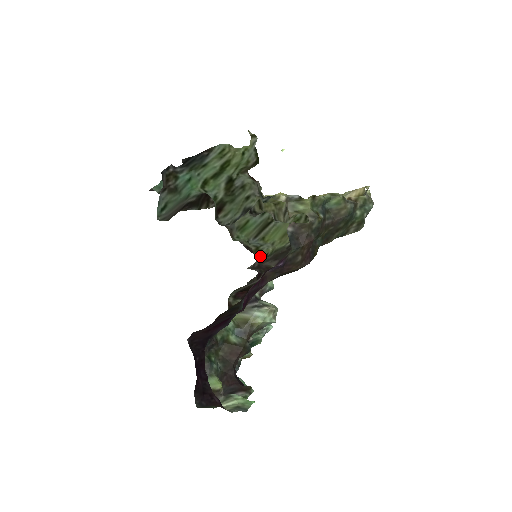
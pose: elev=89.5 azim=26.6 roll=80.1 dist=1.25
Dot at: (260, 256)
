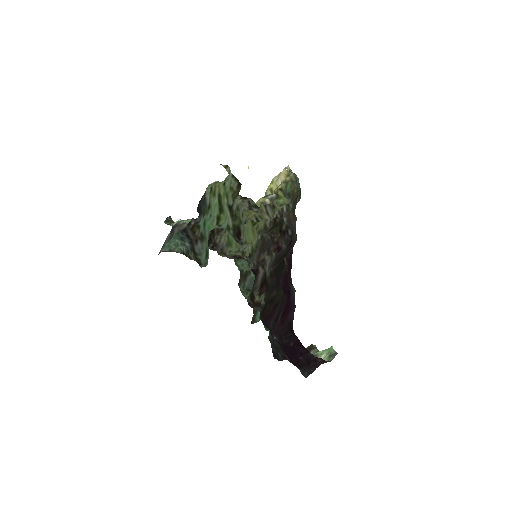
Dot at: (247, 257)
